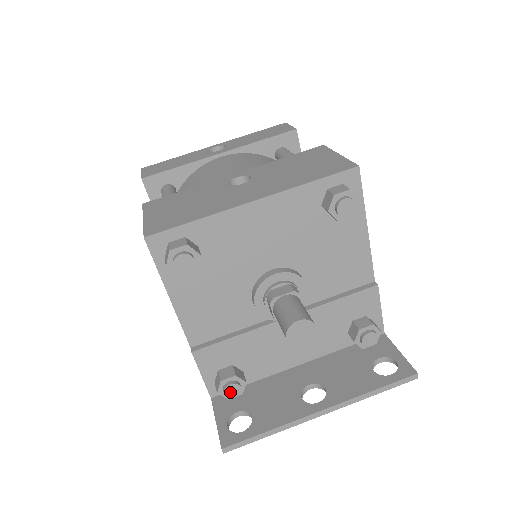
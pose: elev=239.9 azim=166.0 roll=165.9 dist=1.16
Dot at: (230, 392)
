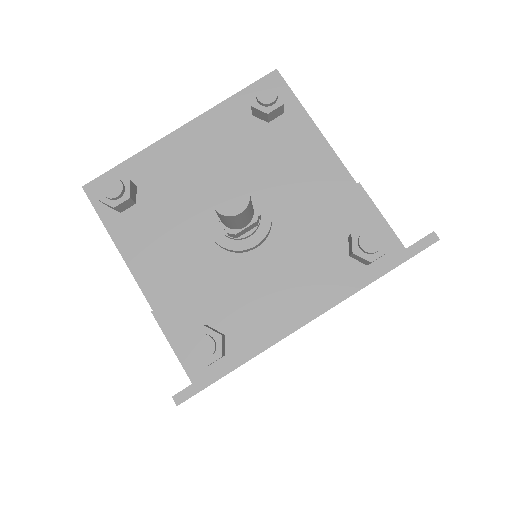
Dot at: (200, 349)
